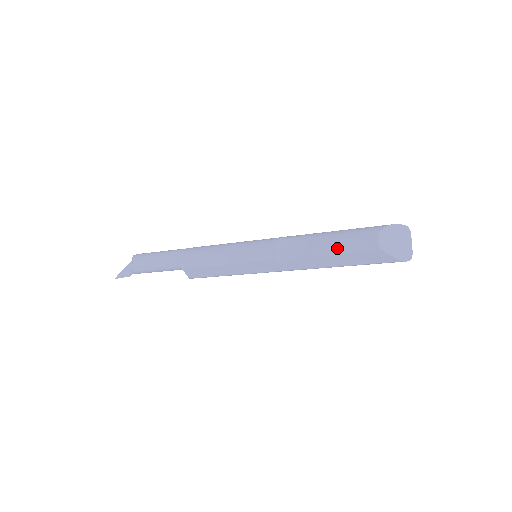
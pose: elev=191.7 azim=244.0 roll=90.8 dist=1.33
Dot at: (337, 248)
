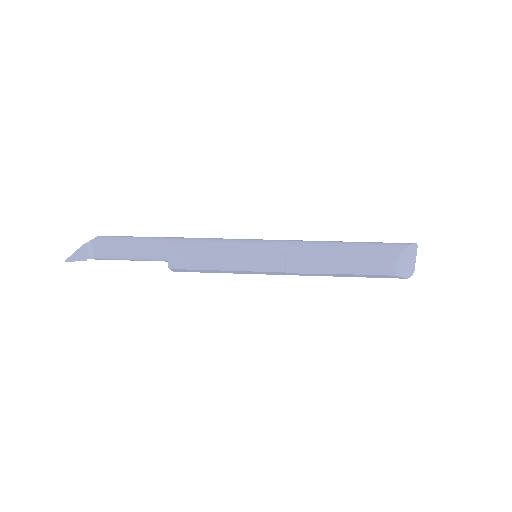
Dot at: (354, 270)
